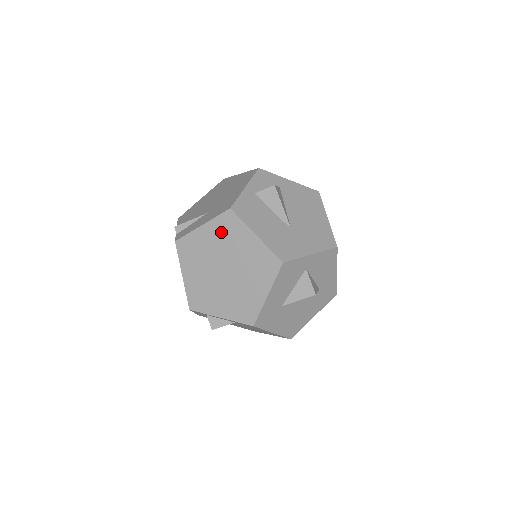
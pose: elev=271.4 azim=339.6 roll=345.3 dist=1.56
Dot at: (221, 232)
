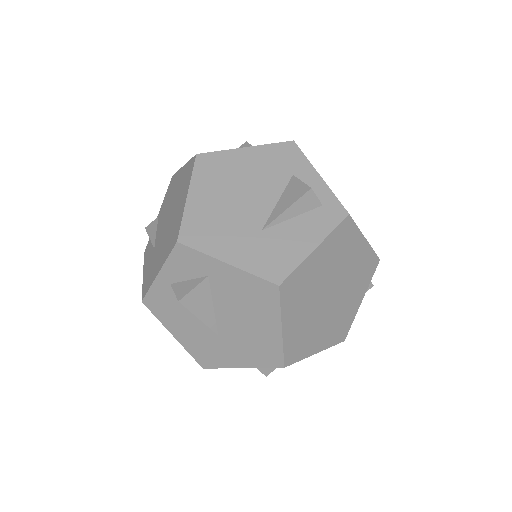
Dot at: occluded
